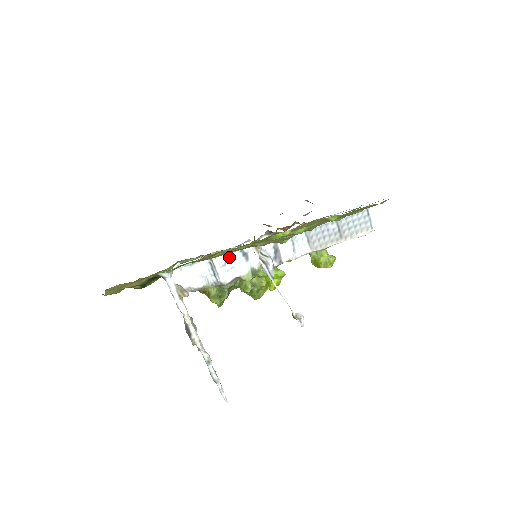
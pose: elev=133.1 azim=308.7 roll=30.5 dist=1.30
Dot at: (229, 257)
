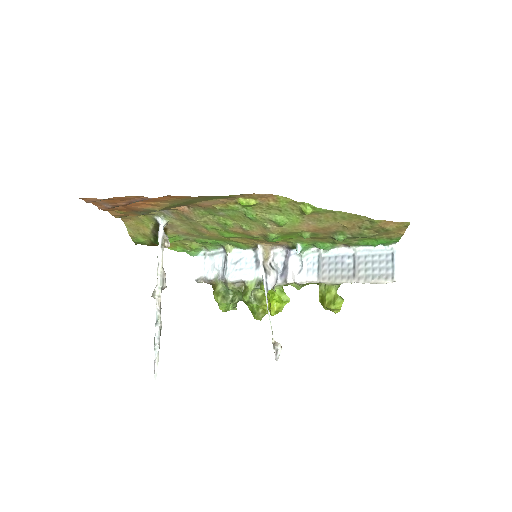
Dot at: (243, 258)
